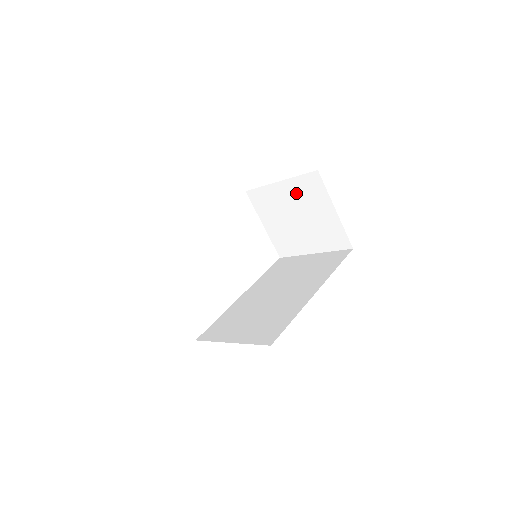
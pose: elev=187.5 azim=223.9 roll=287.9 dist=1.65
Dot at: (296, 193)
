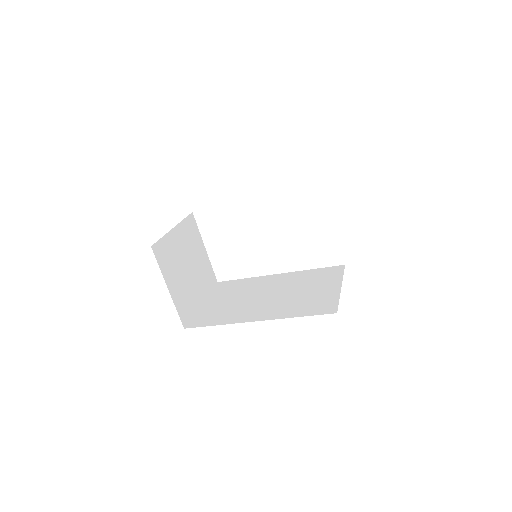
Dot at: occluded
